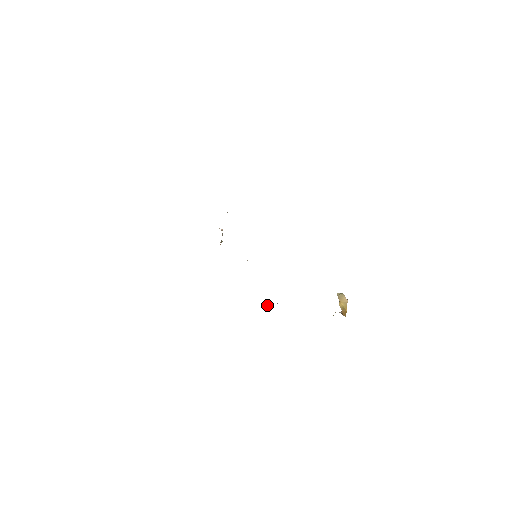
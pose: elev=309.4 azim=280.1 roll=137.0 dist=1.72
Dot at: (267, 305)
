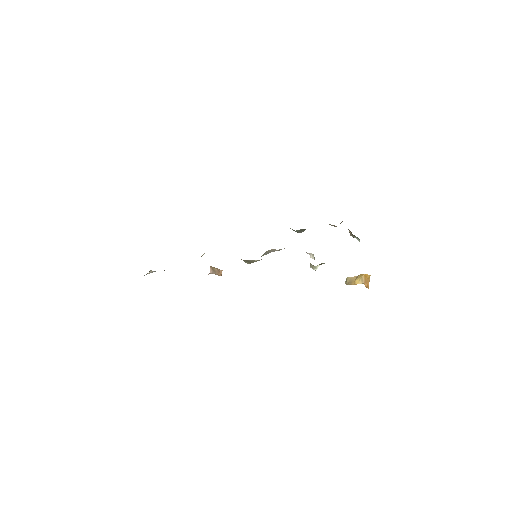
Dot at: (311, 265)
